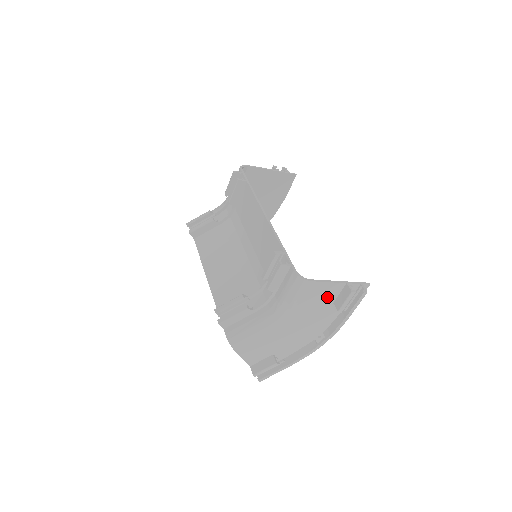
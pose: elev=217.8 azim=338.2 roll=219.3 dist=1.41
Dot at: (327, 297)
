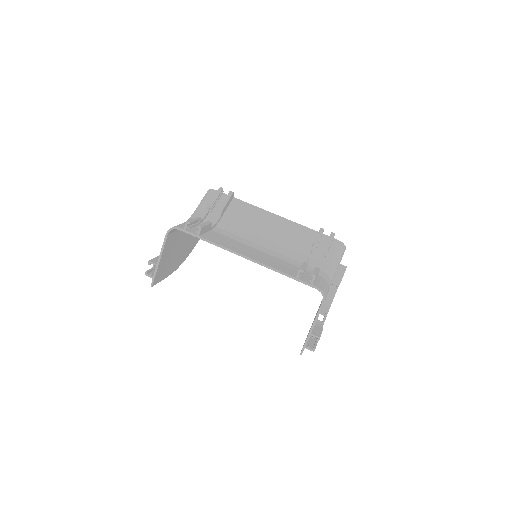
Dot at: occluded
